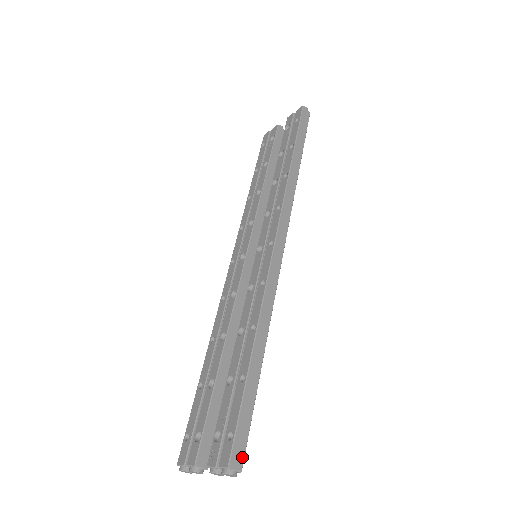
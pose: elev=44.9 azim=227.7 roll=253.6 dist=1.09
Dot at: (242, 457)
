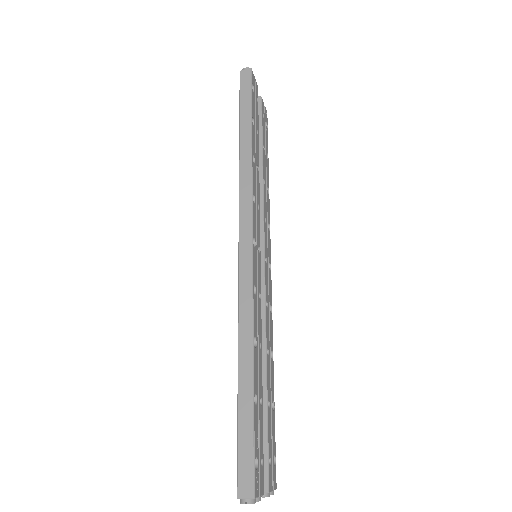
Dot at: (251, 483)
